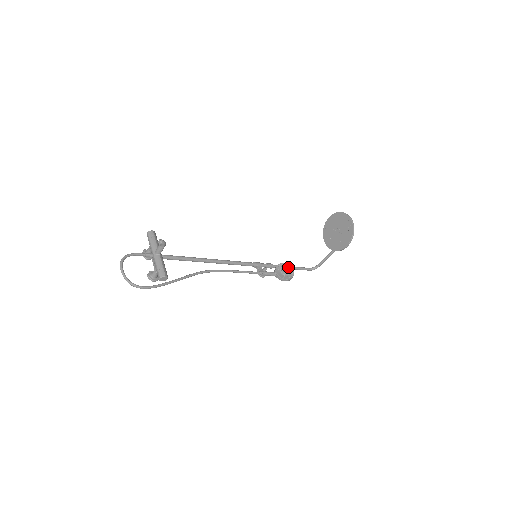
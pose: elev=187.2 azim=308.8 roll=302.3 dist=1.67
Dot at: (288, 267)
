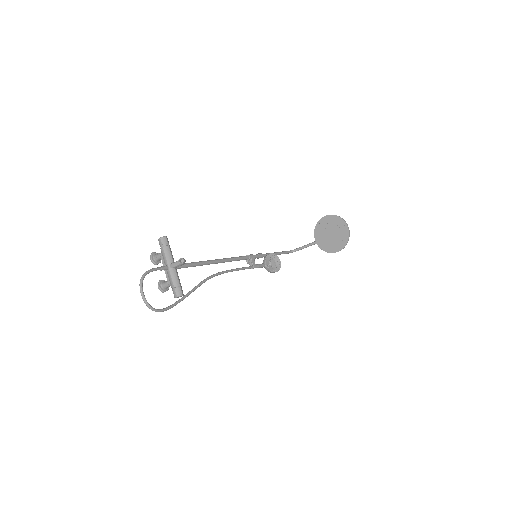
Dot at: (276, 258)
